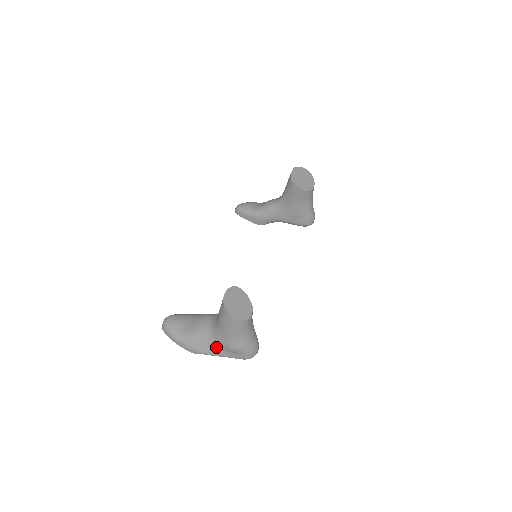
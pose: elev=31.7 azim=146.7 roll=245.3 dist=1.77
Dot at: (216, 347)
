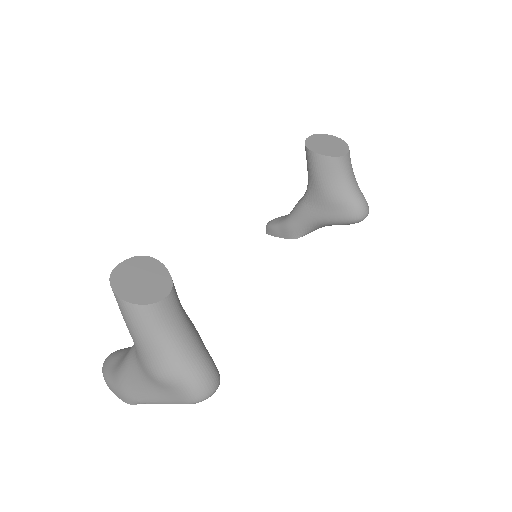
Dot at: (145, 382)
